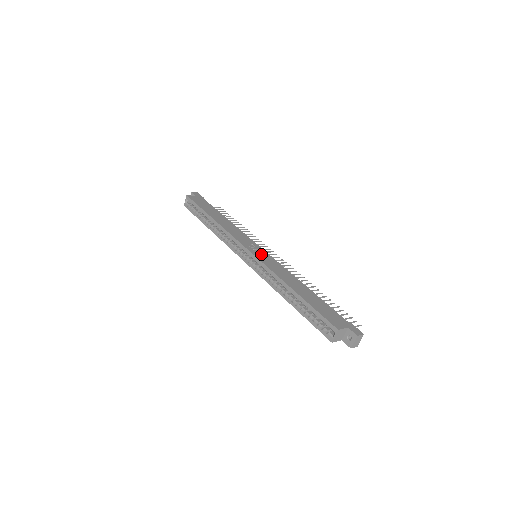
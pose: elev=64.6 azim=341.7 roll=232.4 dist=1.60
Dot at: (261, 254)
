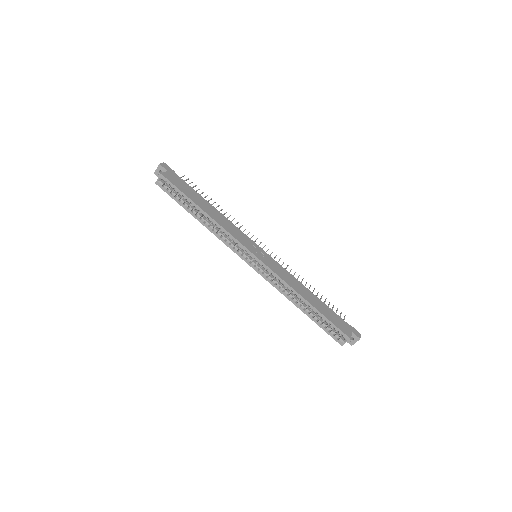
Dot at: (265, 258)
